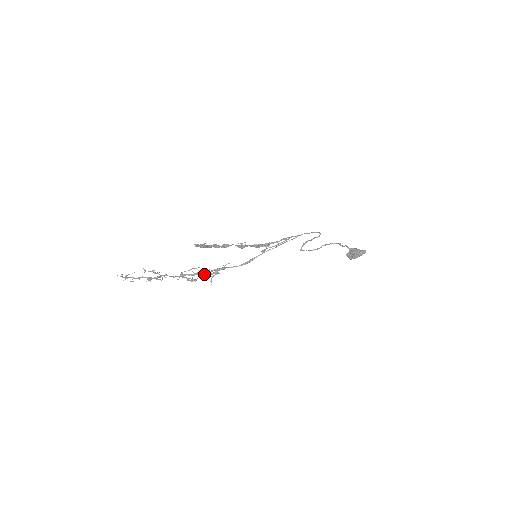
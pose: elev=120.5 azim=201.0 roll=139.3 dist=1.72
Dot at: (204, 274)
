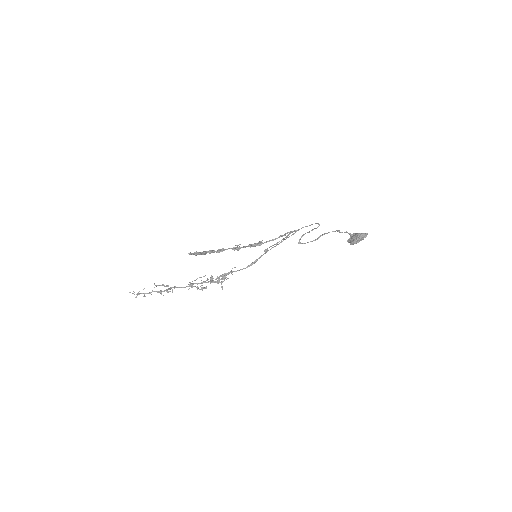
Dot at: (213, 281)
